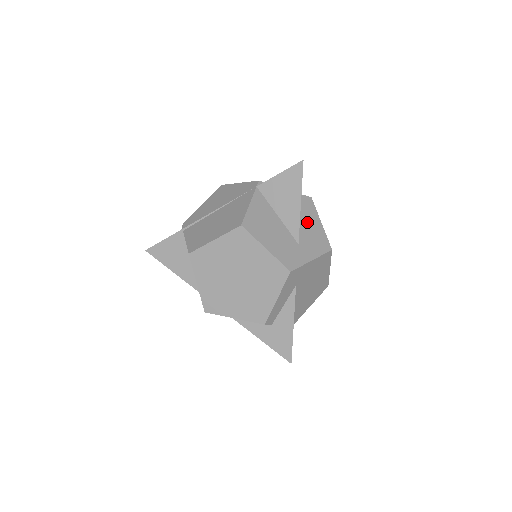
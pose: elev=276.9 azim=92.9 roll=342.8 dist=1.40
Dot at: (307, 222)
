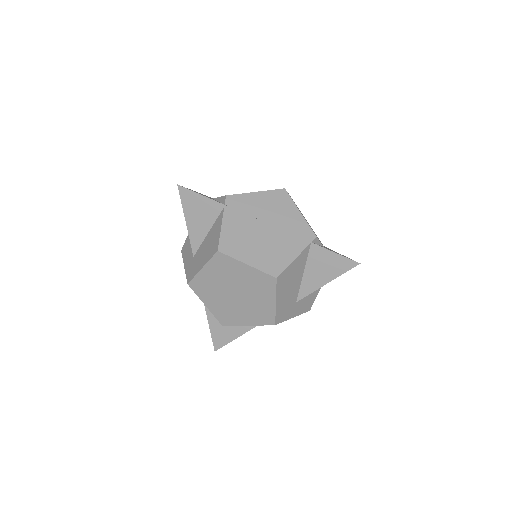
Dot at: occluded
